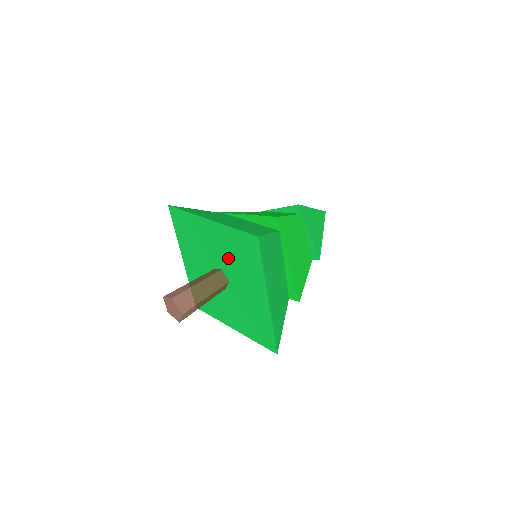
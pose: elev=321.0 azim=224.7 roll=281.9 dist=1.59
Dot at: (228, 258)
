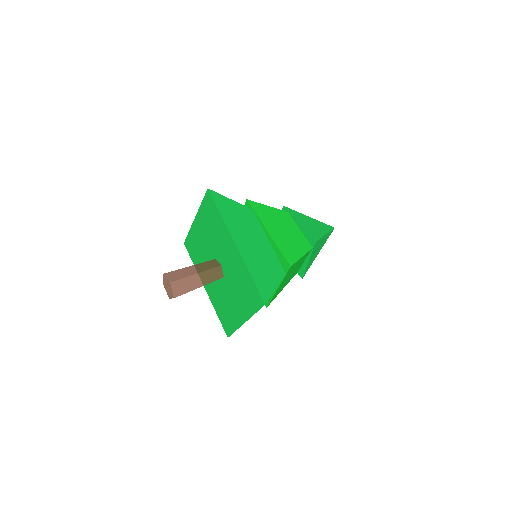
Dot at: (211, 239)
